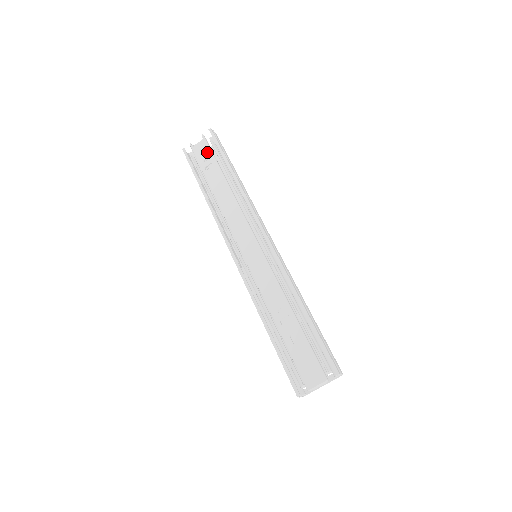
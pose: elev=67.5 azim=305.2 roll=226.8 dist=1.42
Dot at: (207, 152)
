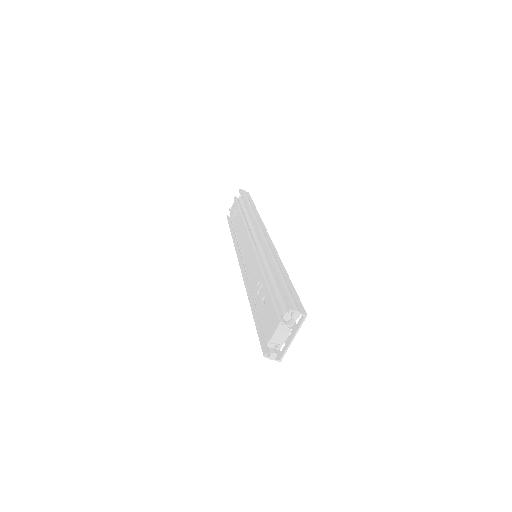
Dot at: (235, 205)
